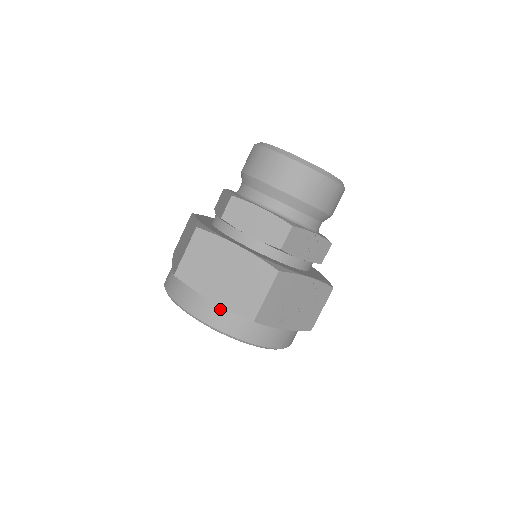
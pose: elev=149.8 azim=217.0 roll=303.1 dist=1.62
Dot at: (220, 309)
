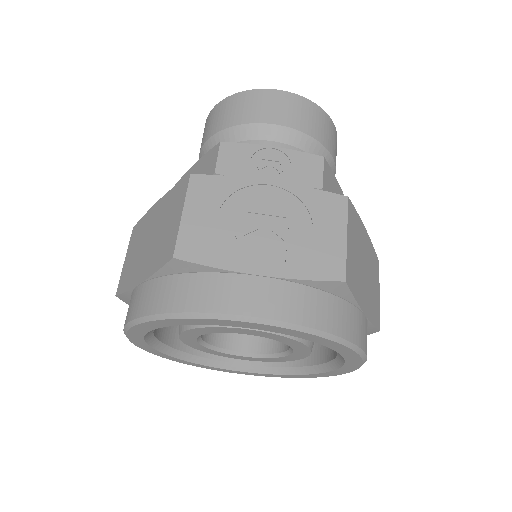
Dot at: (147, 285)
